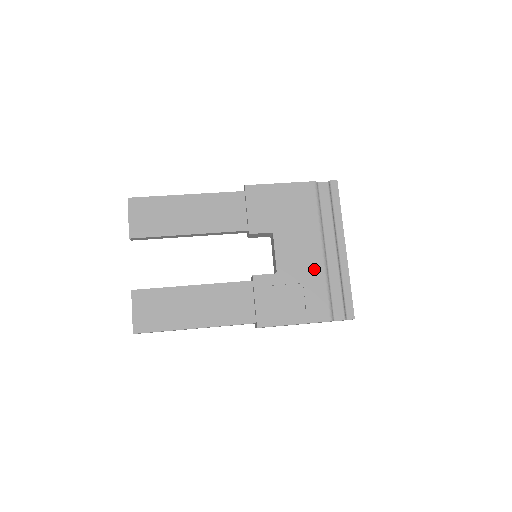
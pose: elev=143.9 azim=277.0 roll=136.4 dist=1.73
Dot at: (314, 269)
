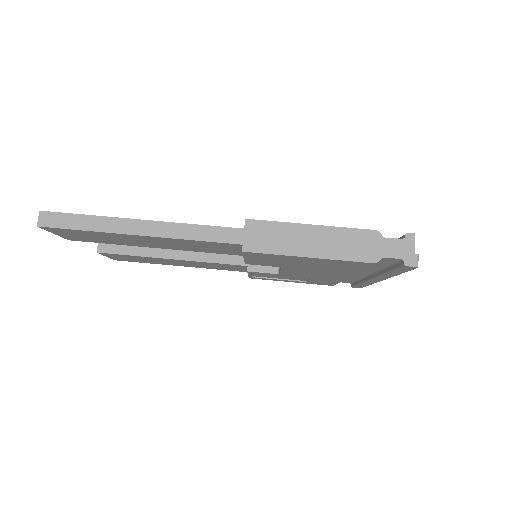
Dot at: occluded
